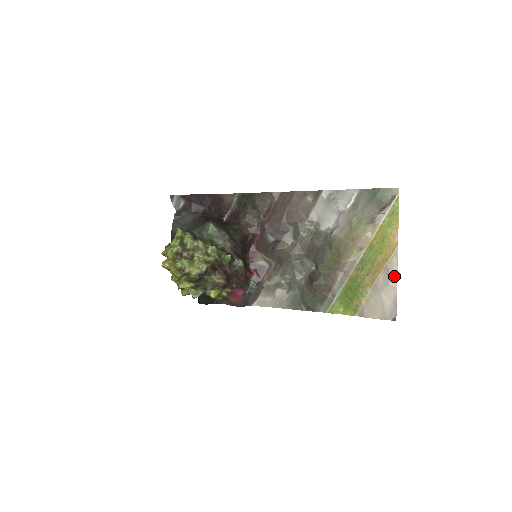
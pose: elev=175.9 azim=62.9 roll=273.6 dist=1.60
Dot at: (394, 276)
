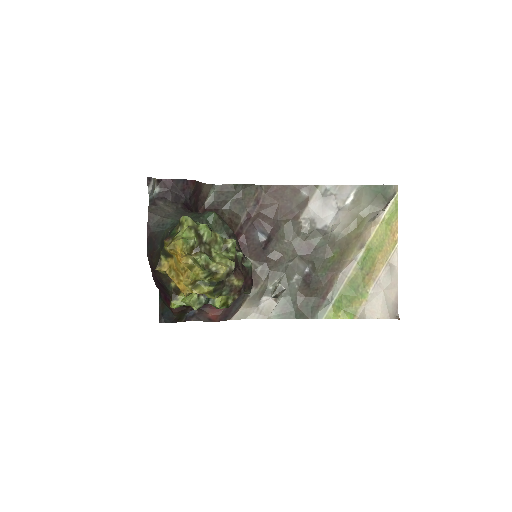
Dot at: (395, 274)
